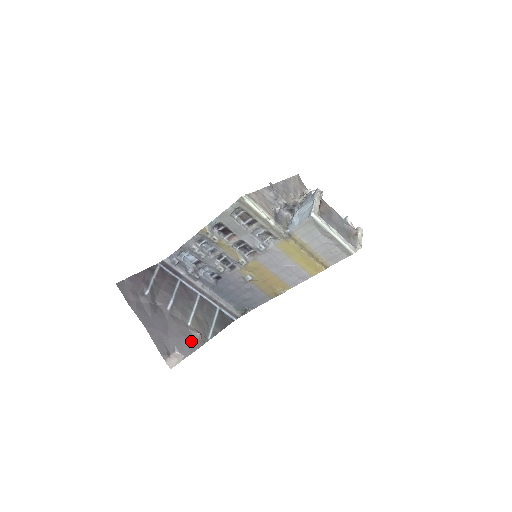
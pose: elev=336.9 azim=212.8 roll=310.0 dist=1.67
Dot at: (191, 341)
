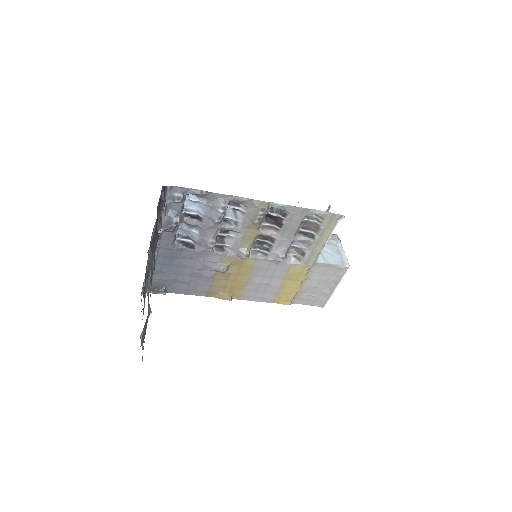
Dot at: occluded
